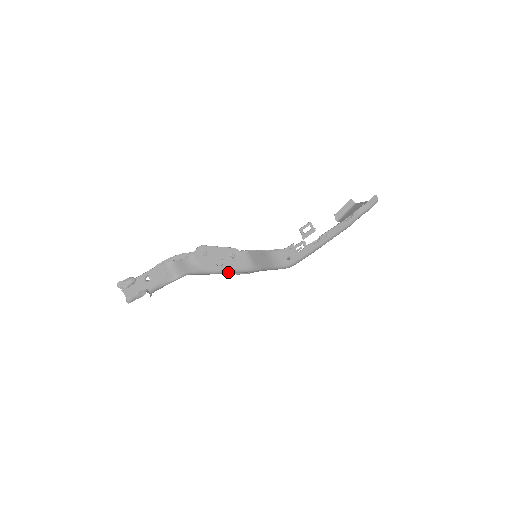
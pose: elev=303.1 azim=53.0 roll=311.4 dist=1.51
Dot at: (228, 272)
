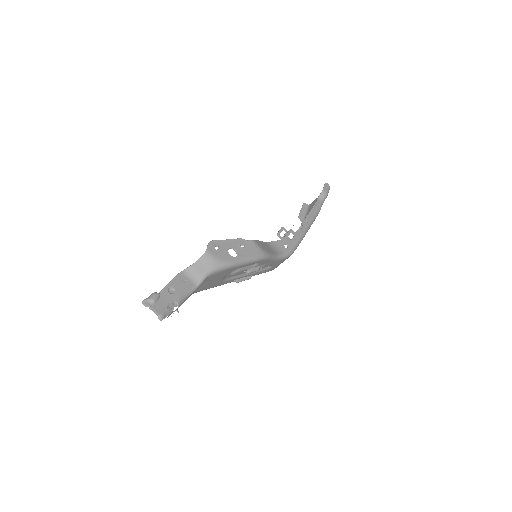
Dot at: (244, 262)
